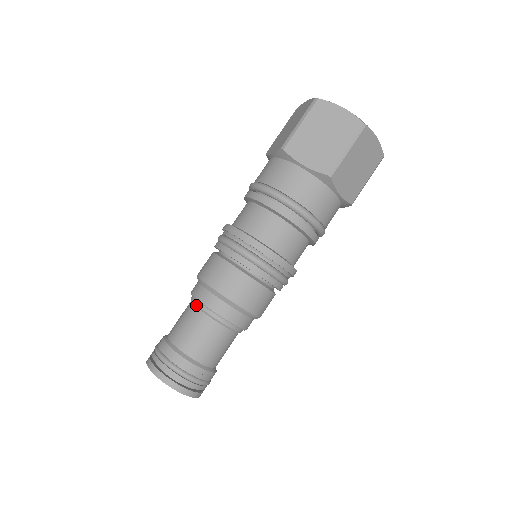
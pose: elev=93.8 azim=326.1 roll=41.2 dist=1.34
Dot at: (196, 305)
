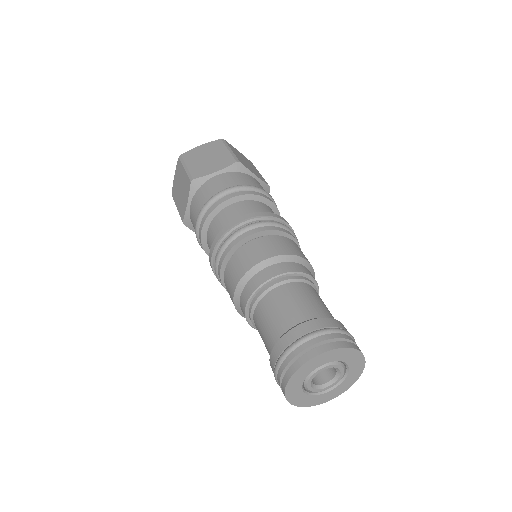
Dot at: (261, 295)
